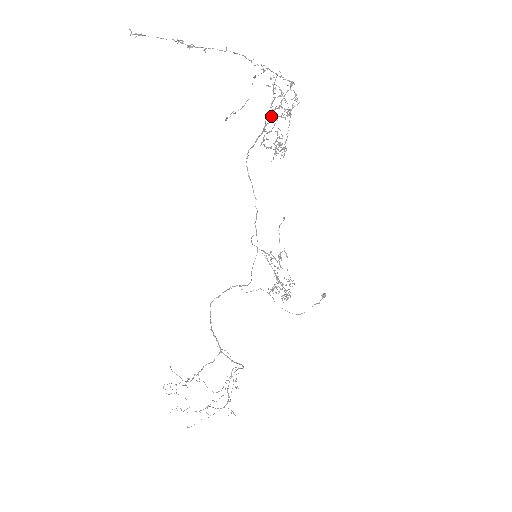
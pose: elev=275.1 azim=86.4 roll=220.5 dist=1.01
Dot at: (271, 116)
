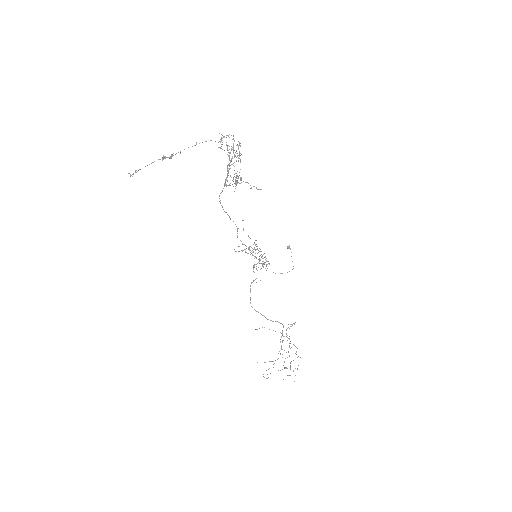
Dot at: (230, 165)
